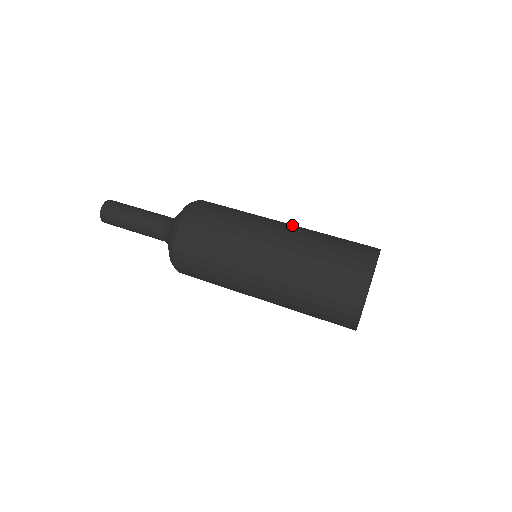
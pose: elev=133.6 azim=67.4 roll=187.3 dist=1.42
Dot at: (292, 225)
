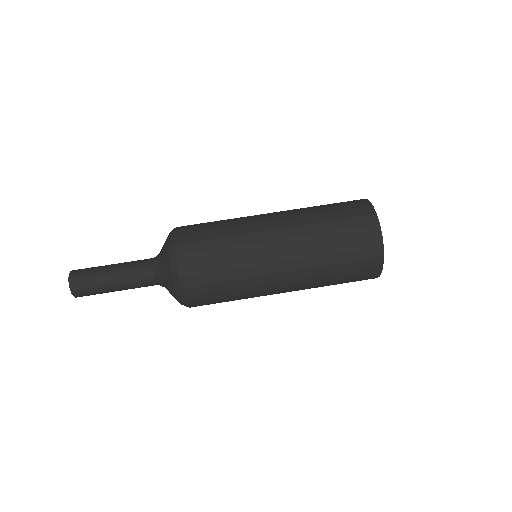
Dot at: (283, 222)
